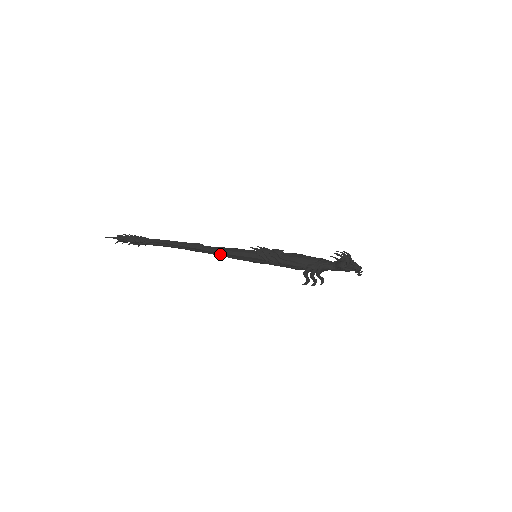
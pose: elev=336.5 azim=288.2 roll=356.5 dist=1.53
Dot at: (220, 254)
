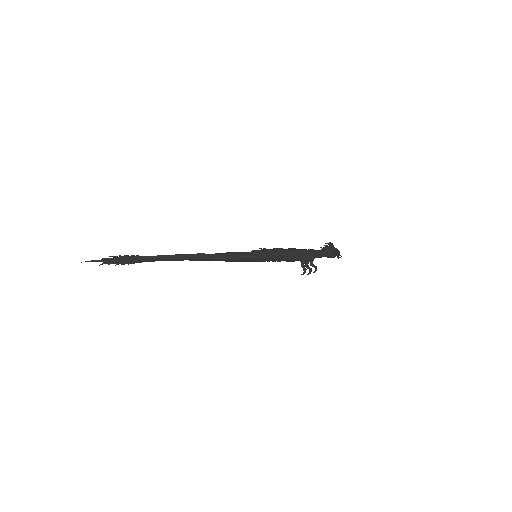
Dot at: (224, 260)
